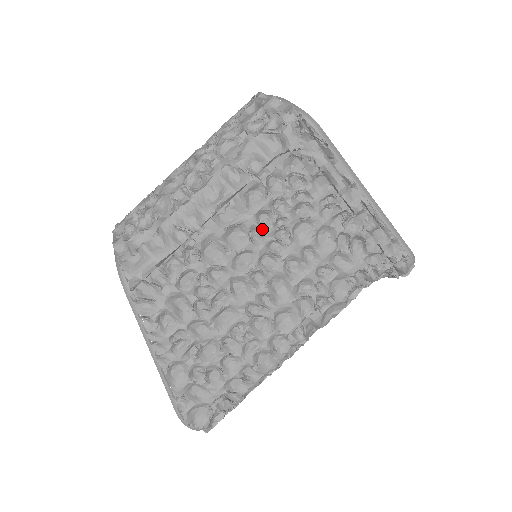
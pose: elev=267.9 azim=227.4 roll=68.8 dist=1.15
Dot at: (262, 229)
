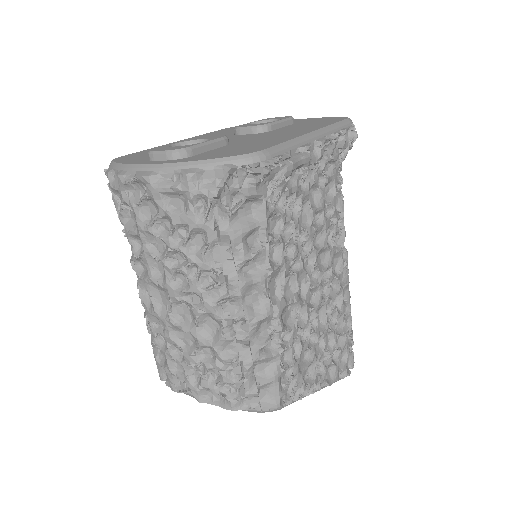
Dot at: (294, 259)
